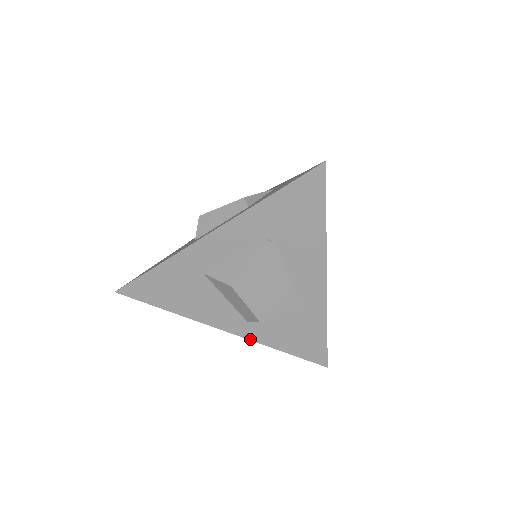
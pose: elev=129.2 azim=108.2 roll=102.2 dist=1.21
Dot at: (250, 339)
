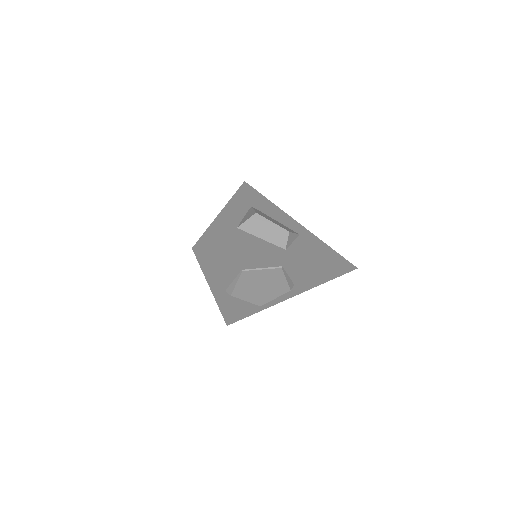
Dot at: (299, 261)
